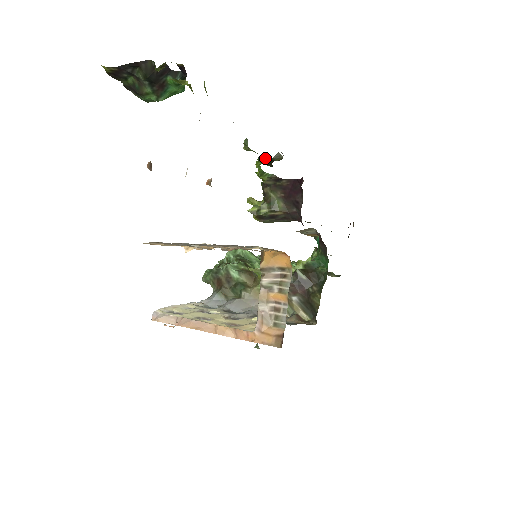
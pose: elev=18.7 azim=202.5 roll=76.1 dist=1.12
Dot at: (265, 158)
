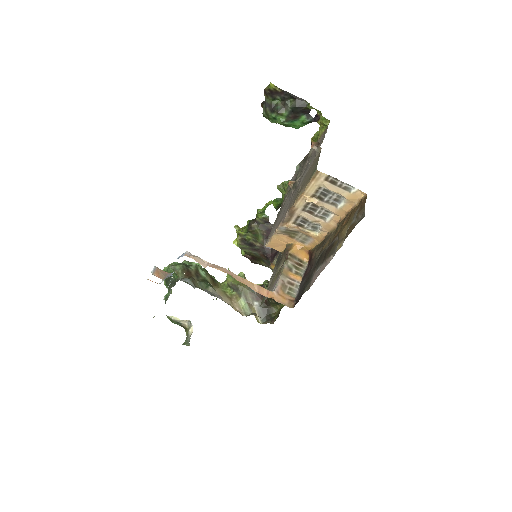
Dot at: occluded
